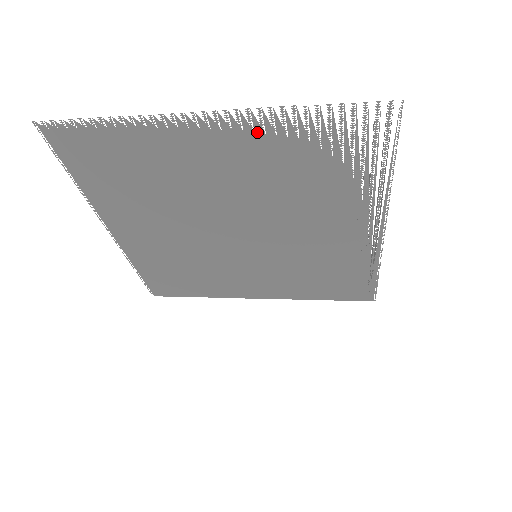
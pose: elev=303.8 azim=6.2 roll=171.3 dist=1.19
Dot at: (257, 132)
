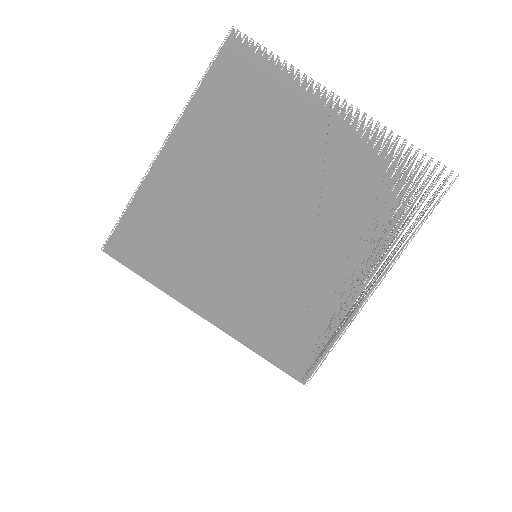
Dot at: (364, 139)
